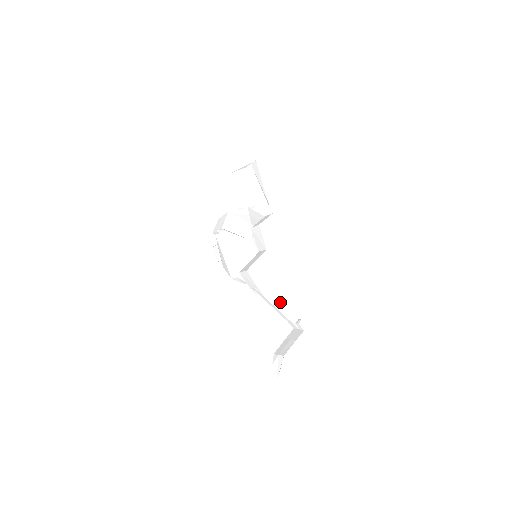
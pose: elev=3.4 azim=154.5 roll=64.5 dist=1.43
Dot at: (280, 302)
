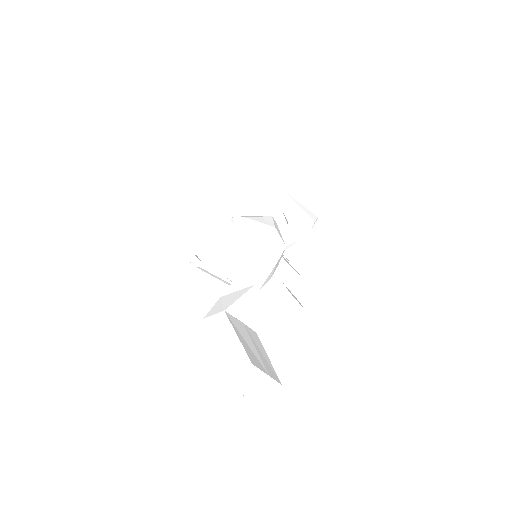
Dot at: (216, 265)
